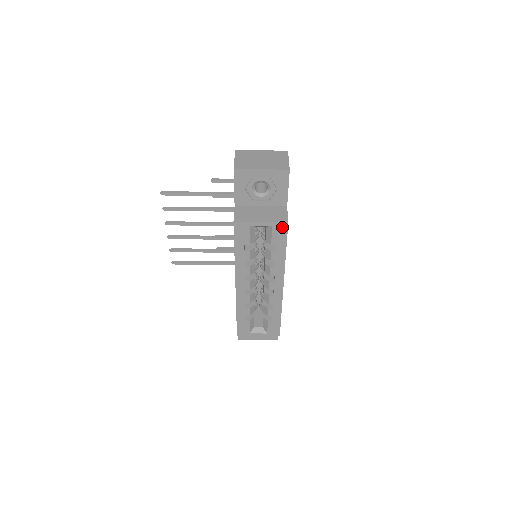
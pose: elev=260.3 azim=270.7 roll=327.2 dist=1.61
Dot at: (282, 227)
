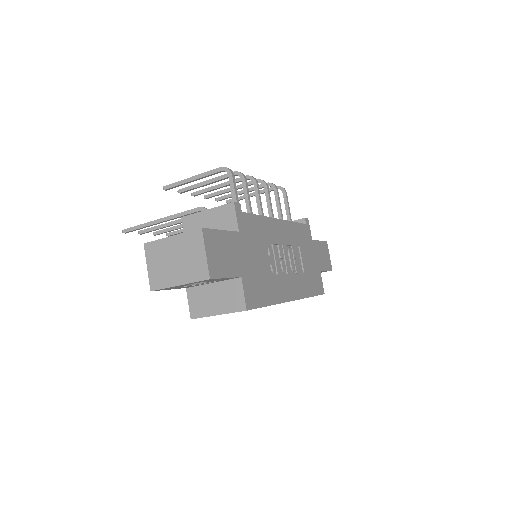
Dot at: occluded
